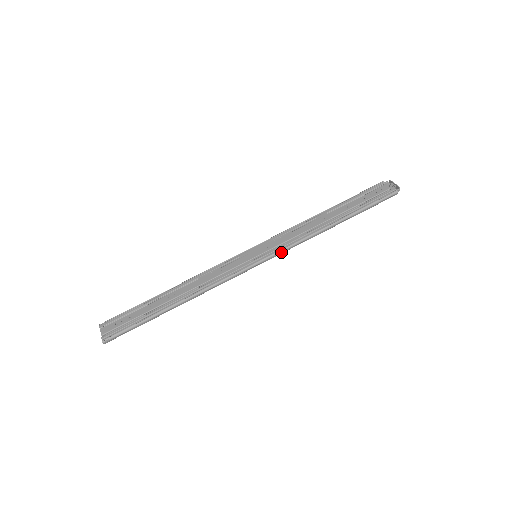
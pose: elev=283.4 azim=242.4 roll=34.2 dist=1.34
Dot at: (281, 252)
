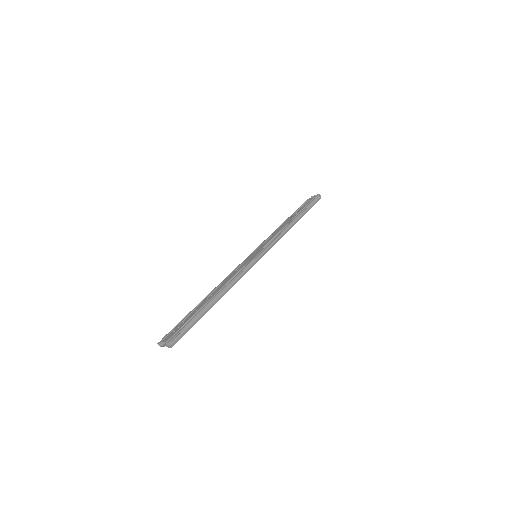
Dot at: (272, 245)
